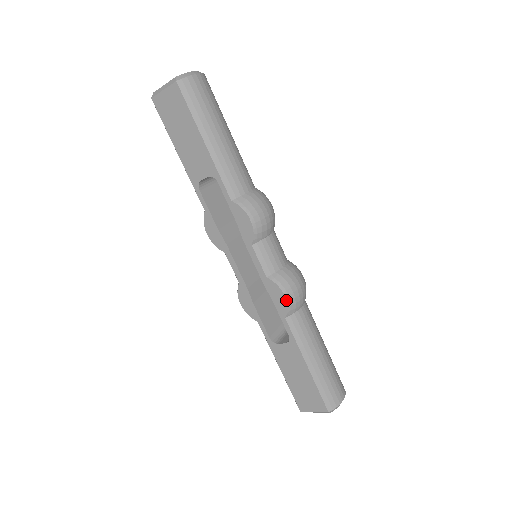
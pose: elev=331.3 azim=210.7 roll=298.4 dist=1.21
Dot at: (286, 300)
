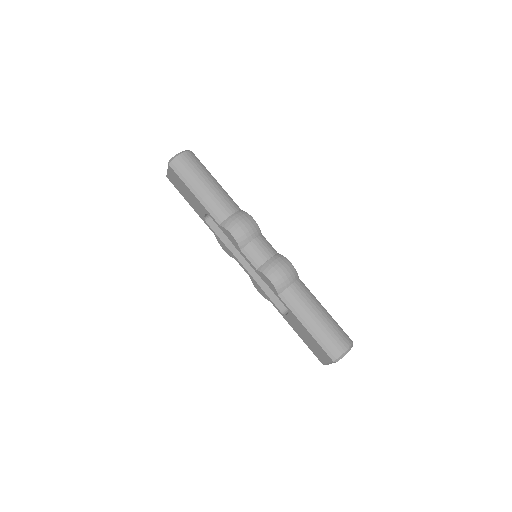
Dot at: (271, 283)
